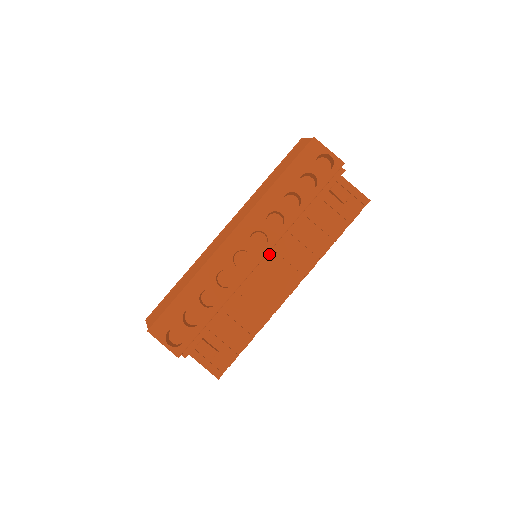
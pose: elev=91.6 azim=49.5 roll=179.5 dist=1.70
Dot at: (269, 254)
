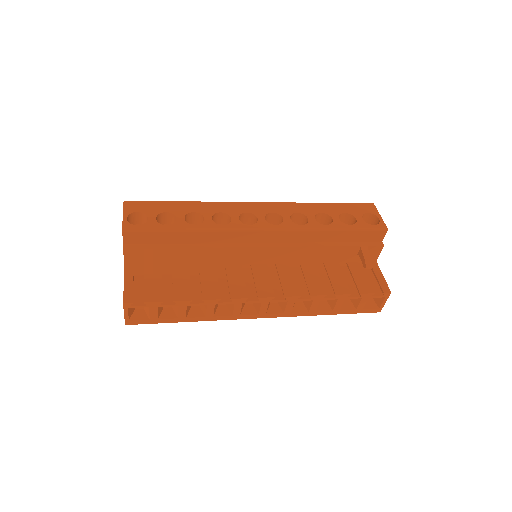
Dot at: (271, 244)
